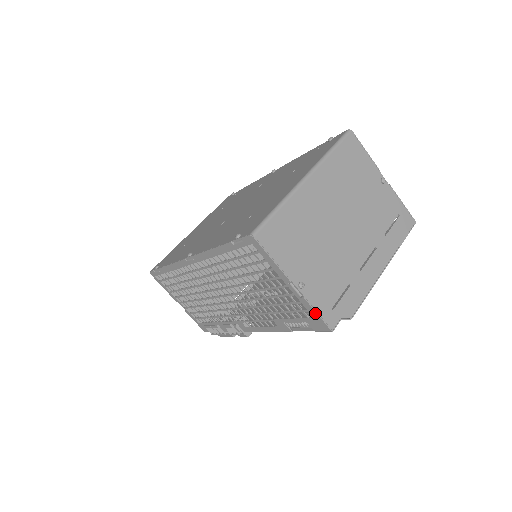
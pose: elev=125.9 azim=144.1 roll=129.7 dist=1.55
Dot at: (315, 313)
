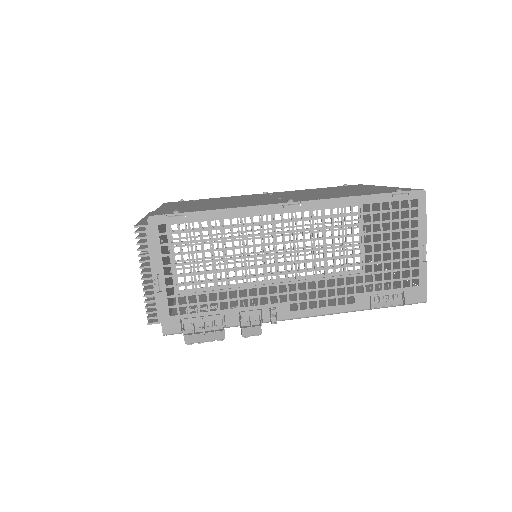
Dot at: (425, 280)
